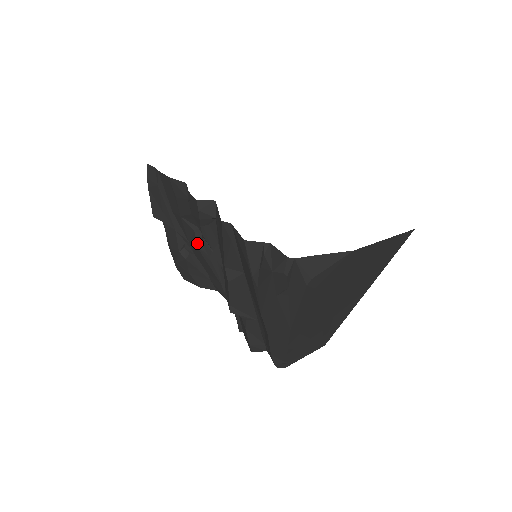
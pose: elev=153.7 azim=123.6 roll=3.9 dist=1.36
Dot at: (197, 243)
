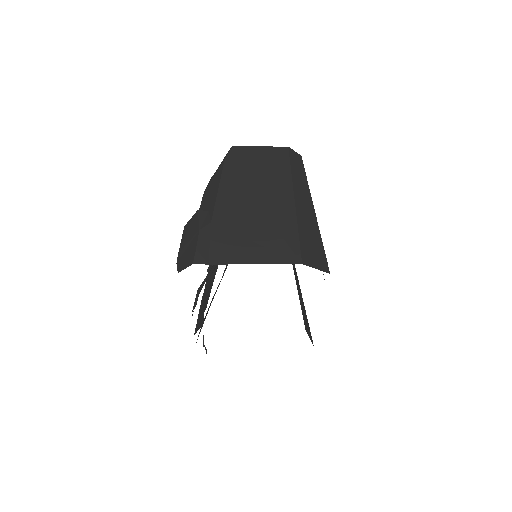
Dot at: occluded
